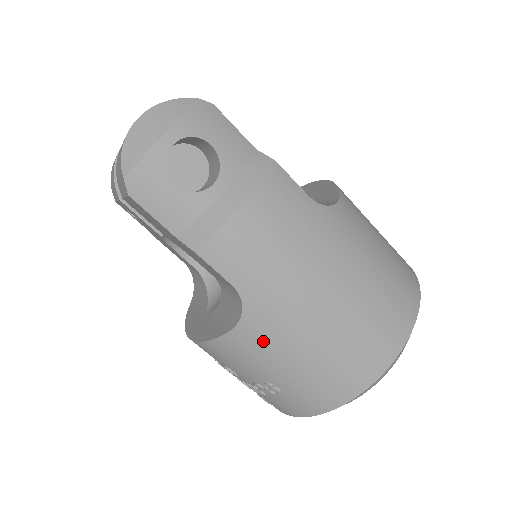
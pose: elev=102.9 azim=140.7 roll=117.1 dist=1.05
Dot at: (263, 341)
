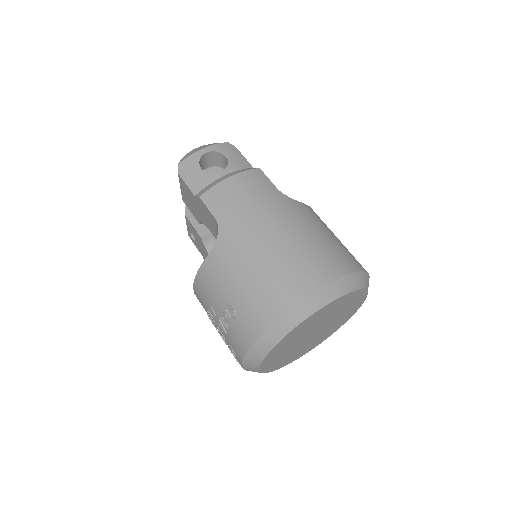
Dot at: (227, 260)
